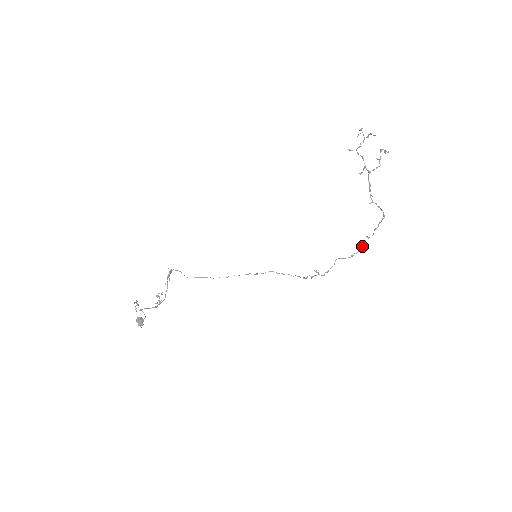
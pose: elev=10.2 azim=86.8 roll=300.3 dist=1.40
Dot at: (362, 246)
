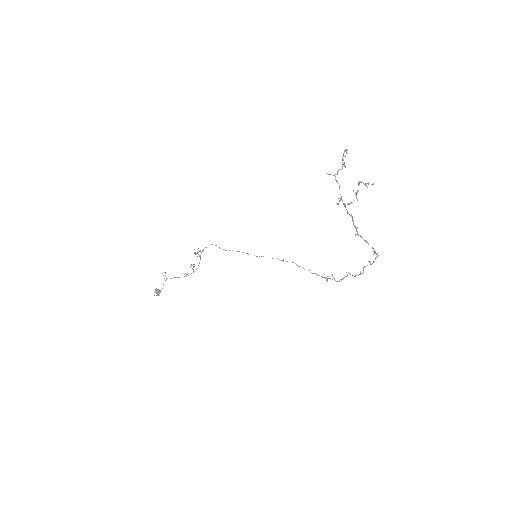
Dot at: occluded
